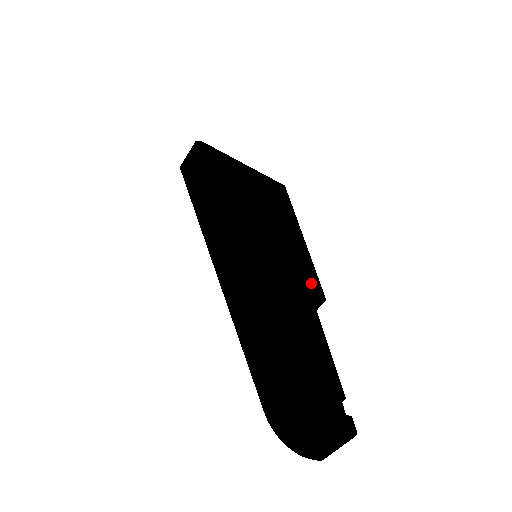
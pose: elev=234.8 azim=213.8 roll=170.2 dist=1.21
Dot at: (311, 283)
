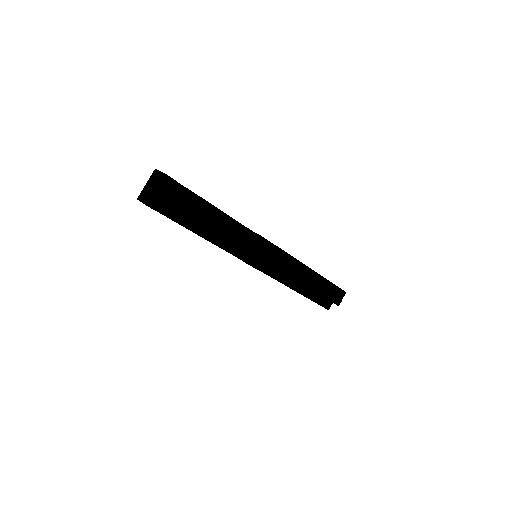
Dot at: occluded
